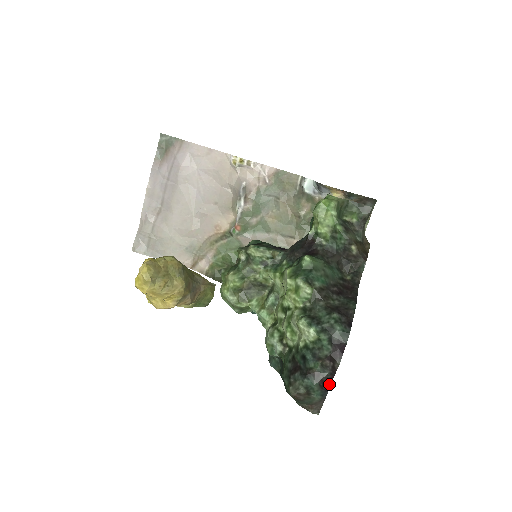
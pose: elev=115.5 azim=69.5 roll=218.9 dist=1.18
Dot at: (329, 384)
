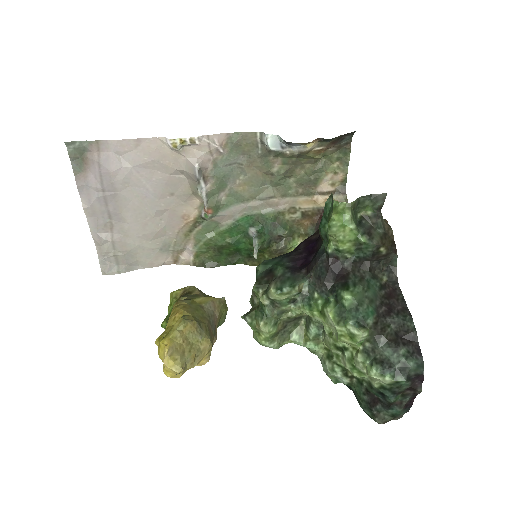
Dot at: (412, 403)
